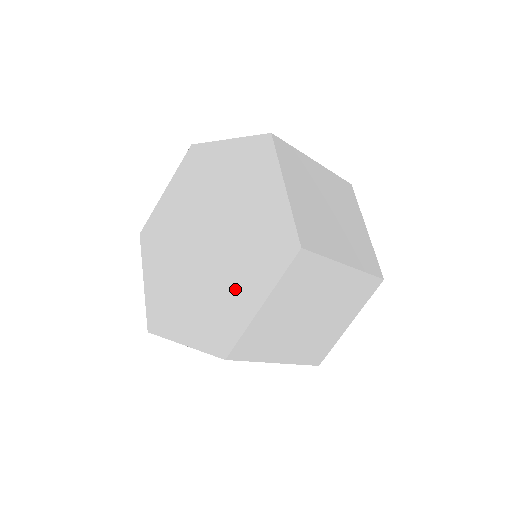
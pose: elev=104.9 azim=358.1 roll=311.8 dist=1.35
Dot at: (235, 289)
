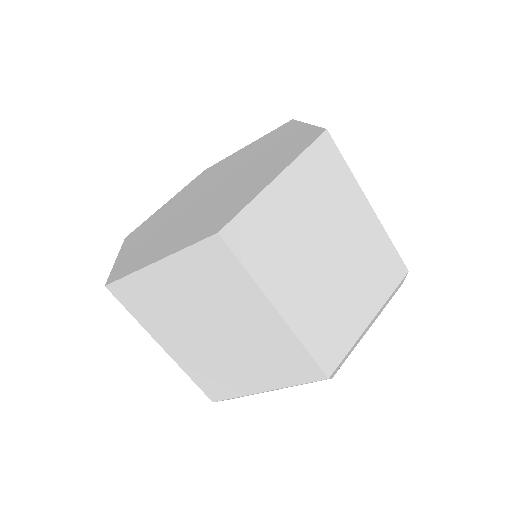
Dot at: (169, 238)
